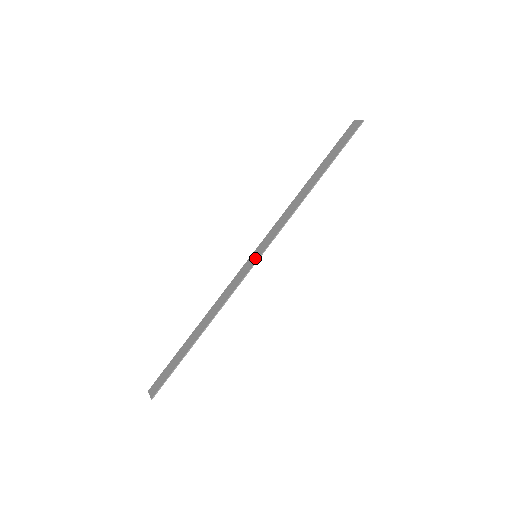
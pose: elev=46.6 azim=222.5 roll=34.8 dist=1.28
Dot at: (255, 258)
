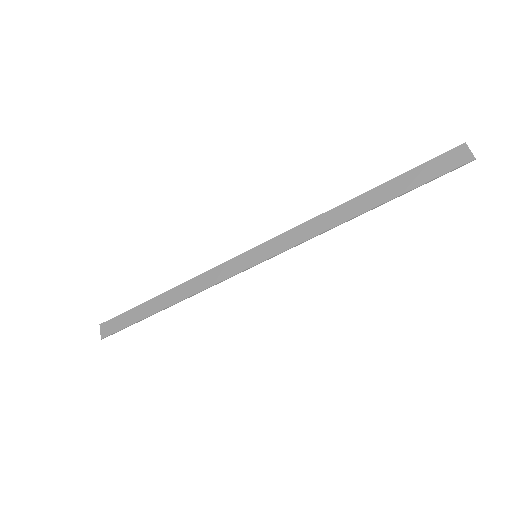
Dot at: (254, 260)
